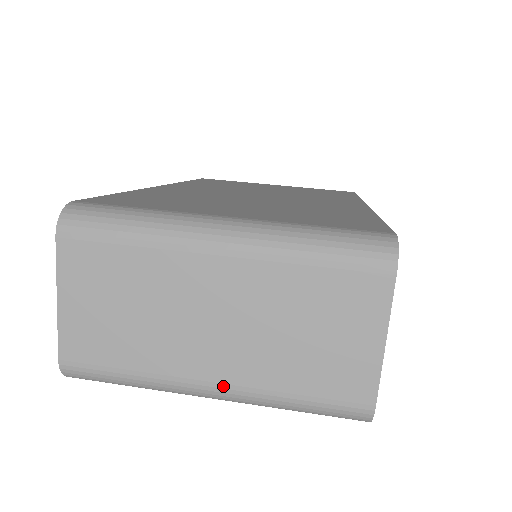
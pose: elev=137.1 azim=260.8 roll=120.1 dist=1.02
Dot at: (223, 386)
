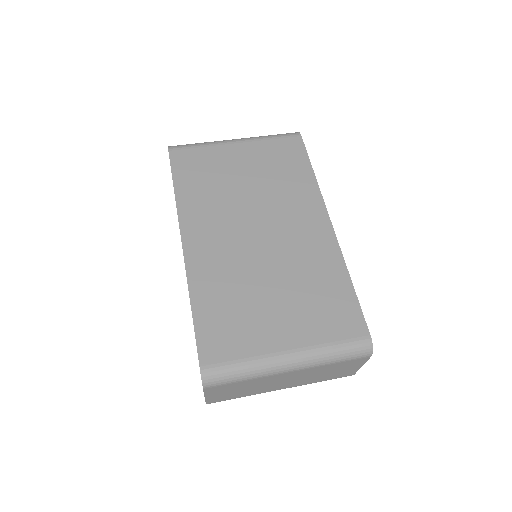
Dot at: occluded
